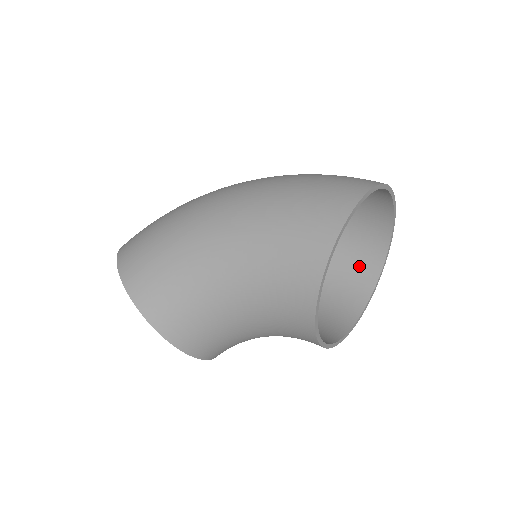
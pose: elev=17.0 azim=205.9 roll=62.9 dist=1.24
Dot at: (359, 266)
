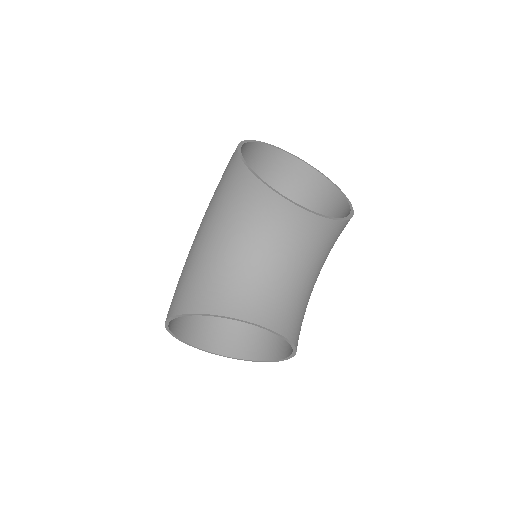
Dot at: (334, 213)
